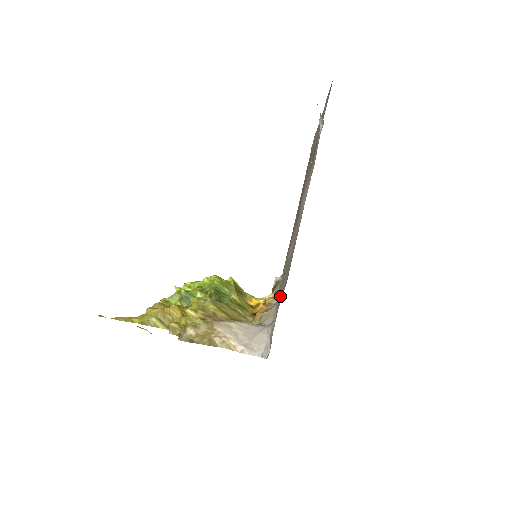
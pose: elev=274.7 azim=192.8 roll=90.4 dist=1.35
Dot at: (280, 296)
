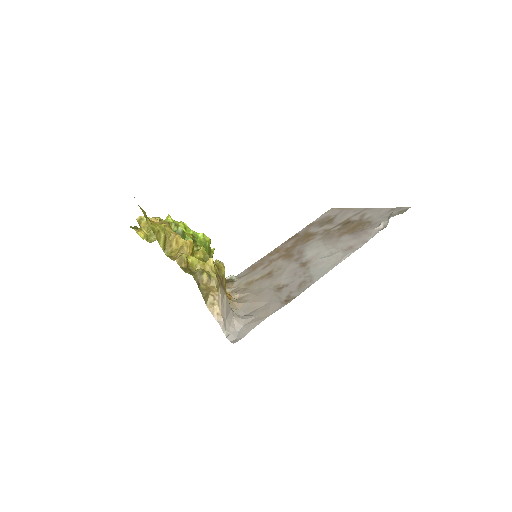
Dot at: (264, 304)
